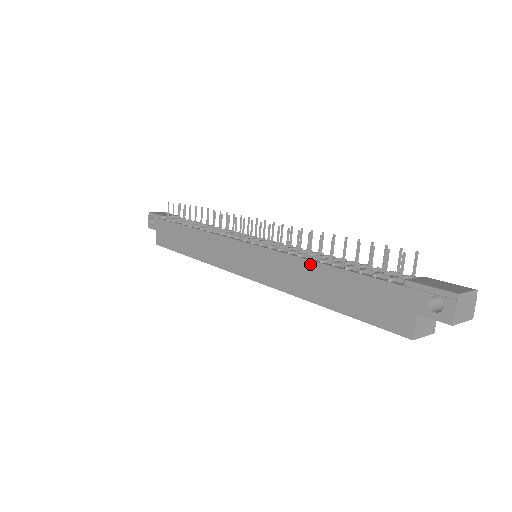
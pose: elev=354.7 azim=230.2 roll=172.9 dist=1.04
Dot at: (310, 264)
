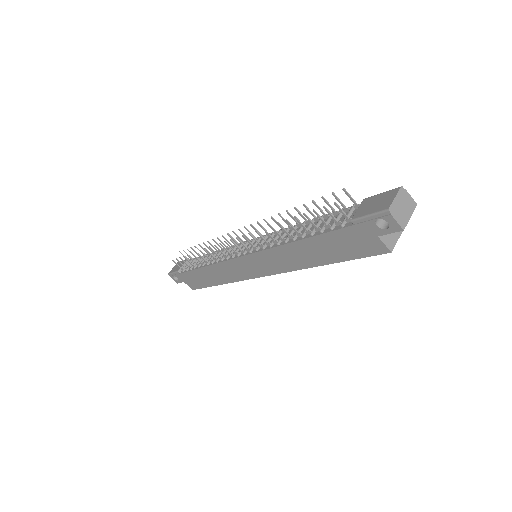
Dot at: (289, 246)
